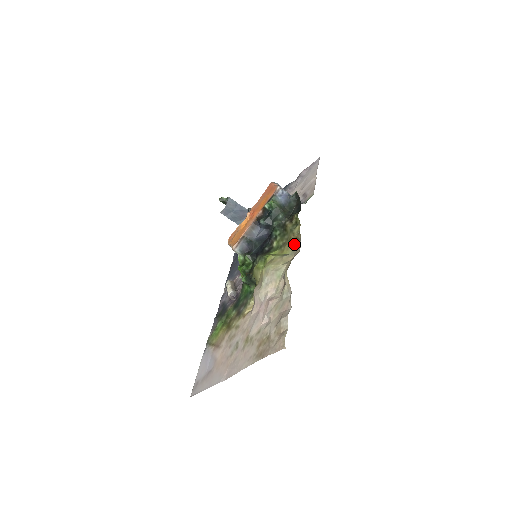
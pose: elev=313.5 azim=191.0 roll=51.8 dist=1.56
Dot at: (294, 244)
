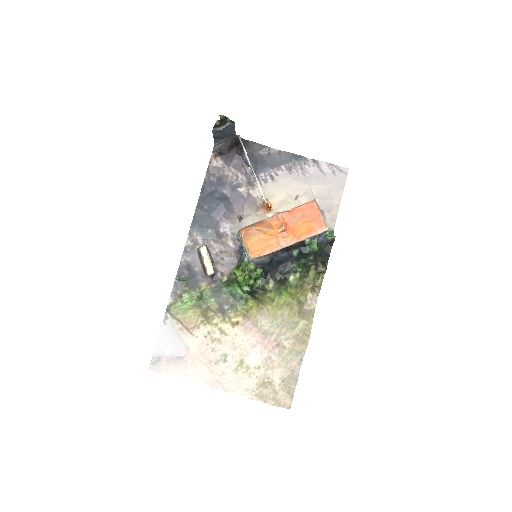
Dot at: (309, 293)
